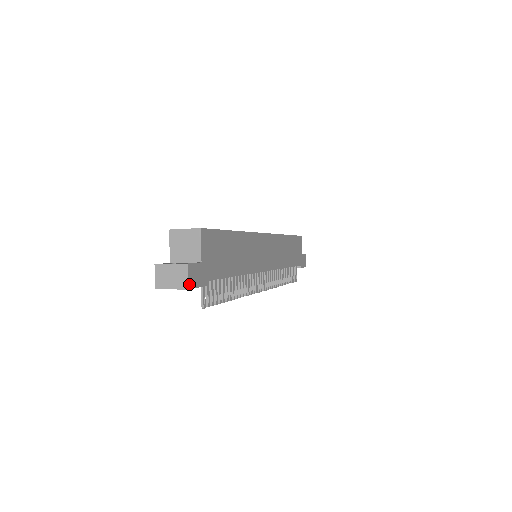
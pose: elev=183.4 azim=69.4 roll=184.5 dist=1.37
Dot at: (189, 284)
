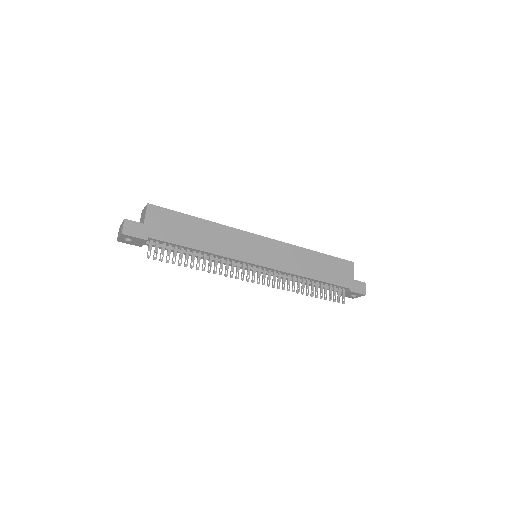
Dot at: (124, 231)
